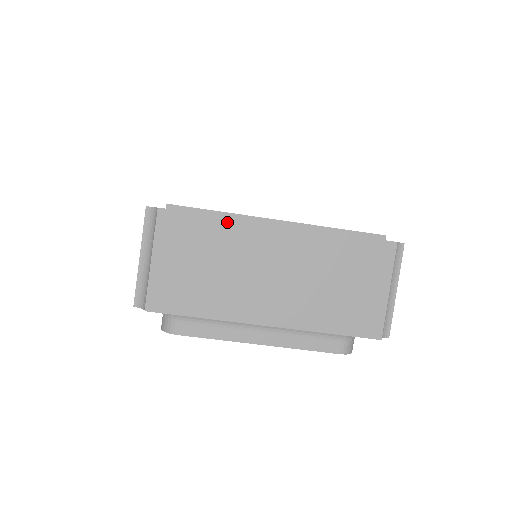
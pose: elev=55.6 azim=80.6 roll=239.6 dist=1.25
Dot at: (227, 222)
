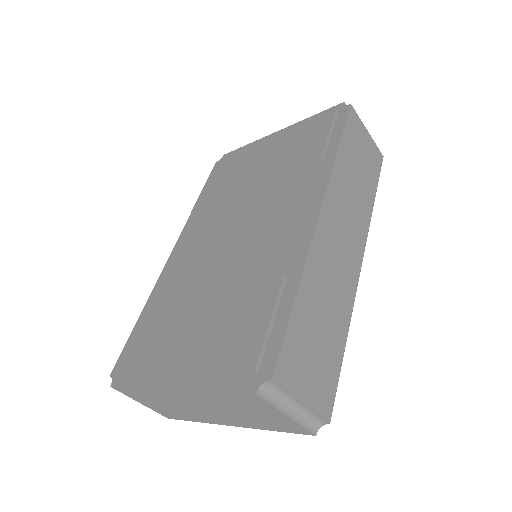
Dot at: (145, 390)
